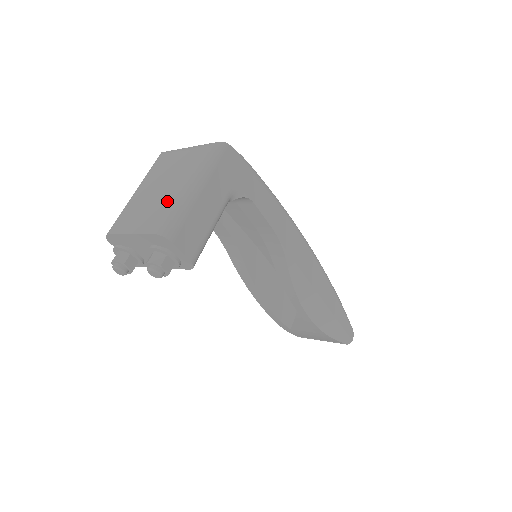
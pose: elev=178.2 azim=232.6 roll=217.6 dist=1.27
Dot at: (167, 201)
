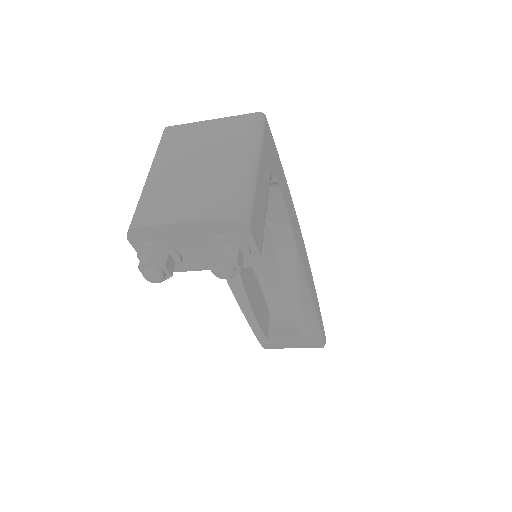
Dot at: (224, 179)
